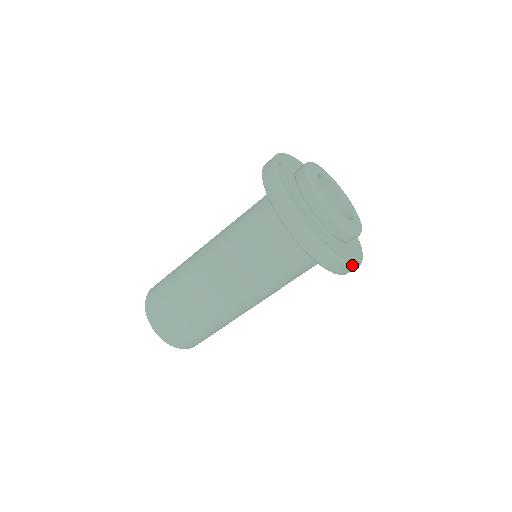
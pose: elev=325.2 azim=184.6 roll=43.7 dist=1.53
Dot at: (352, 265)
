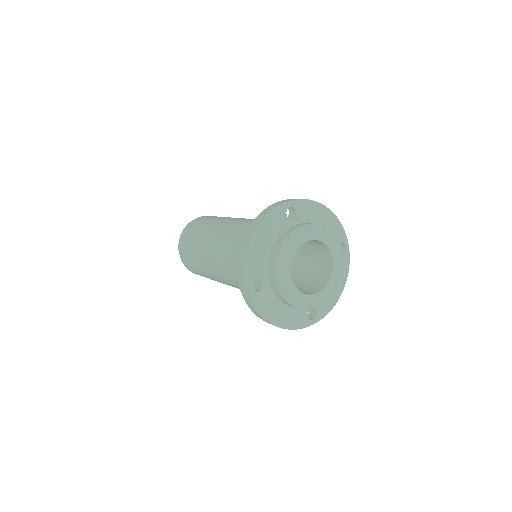
Dot at: (270, 322)
